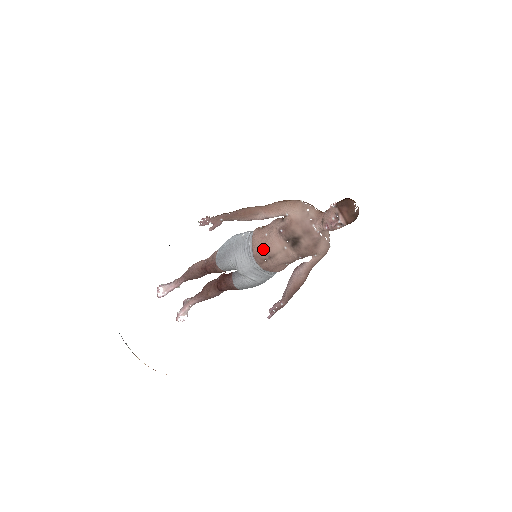
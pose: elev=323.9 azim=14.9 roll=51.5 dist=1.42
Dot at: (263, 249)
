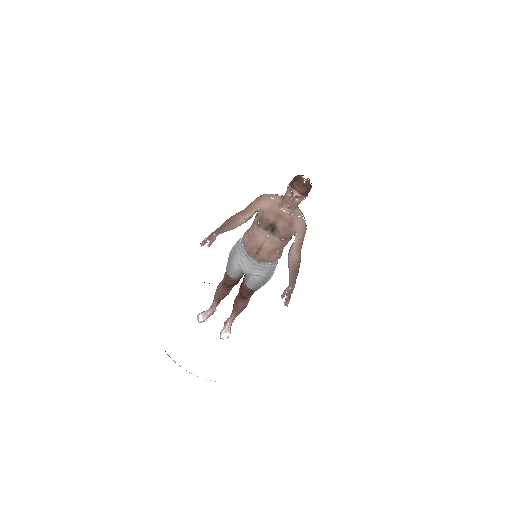
Dot at: (251, 244)
